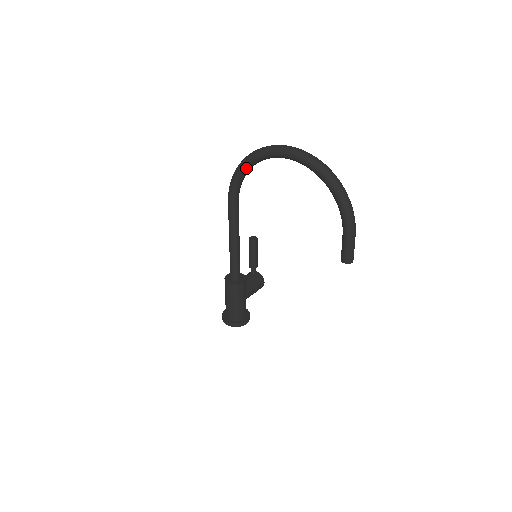
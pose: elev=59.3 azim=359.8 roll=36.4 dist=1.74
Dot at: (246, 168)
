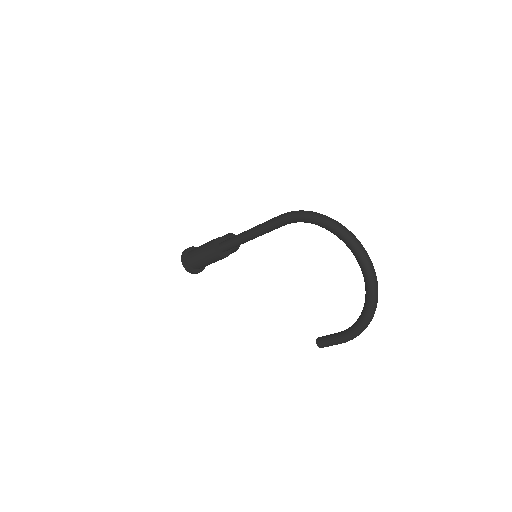
Dot at: (322, 226)
